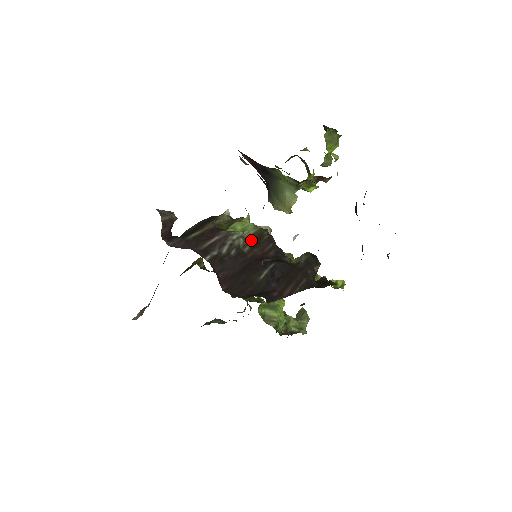
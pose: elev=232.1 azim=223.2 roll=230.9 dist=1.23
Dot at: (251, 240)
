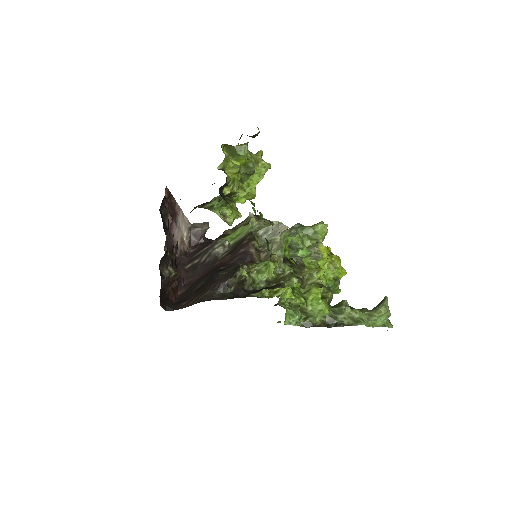
Dot at: (234, 246)
